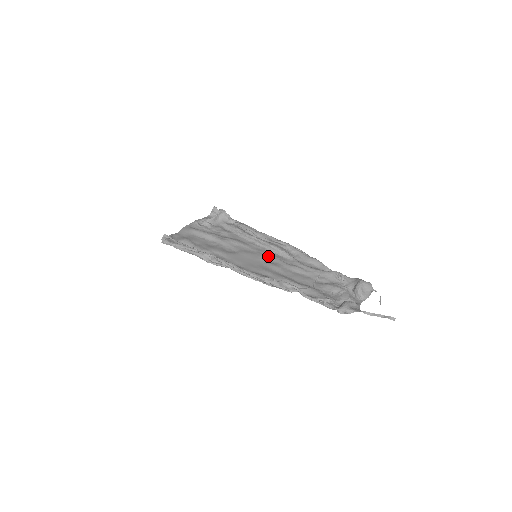
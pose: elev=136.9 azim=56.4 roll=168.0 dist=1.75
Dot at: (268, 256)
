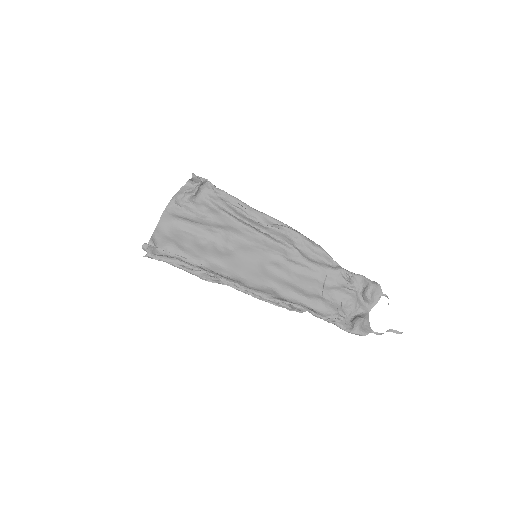
Dot at: (269, 252)
